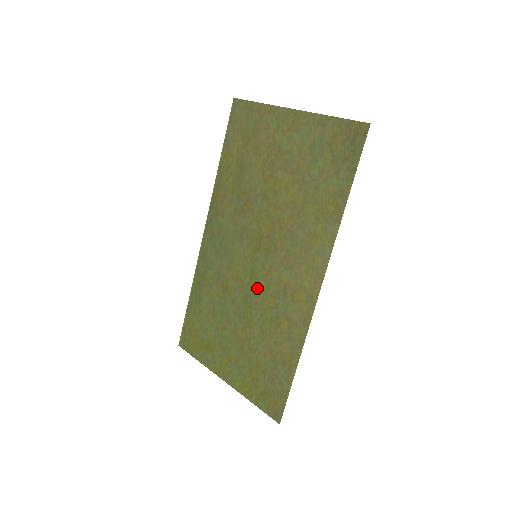
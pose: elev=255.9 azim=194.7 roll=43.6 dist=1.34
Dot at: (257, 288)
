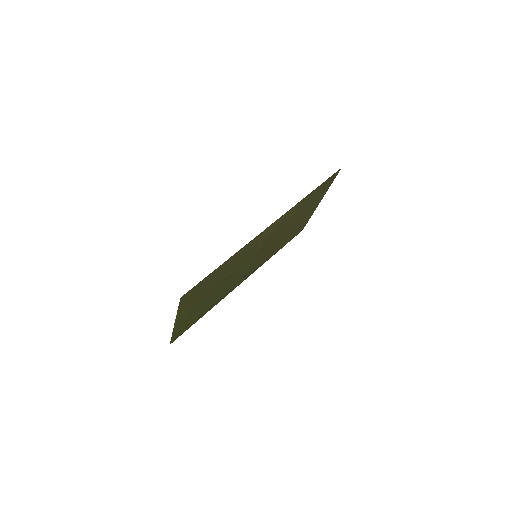
Dot at: (242, 265)
